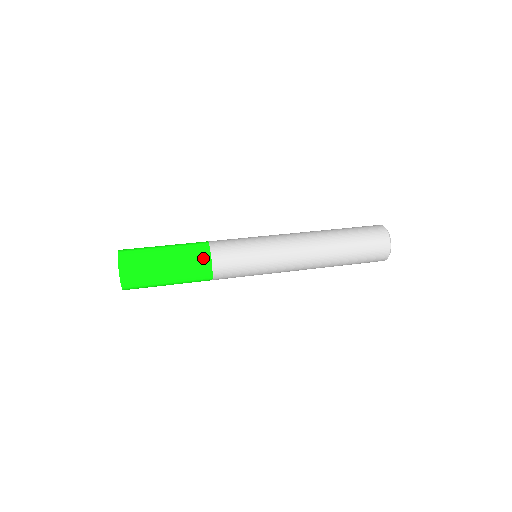
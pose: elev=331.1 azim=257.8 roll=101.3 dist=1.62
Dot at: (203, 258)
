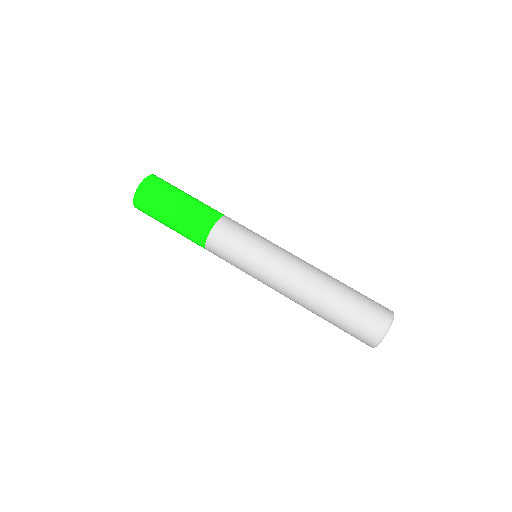
Dot at: (206, 223)
